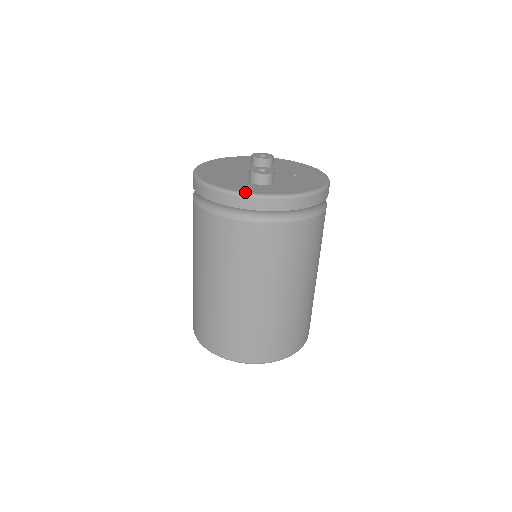
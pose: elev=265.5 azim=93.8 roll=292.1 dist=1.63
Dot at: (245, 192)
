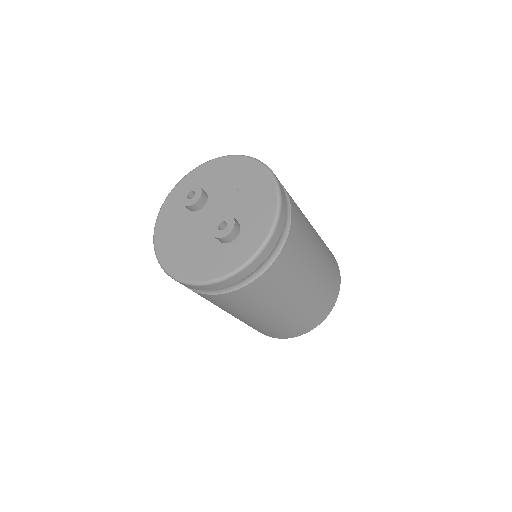
Dot at: (240, 266)
